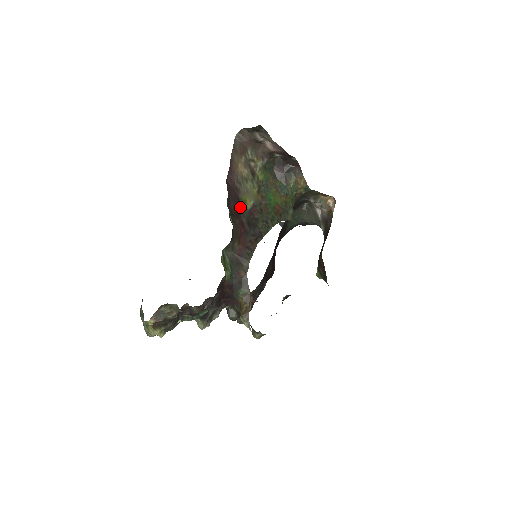
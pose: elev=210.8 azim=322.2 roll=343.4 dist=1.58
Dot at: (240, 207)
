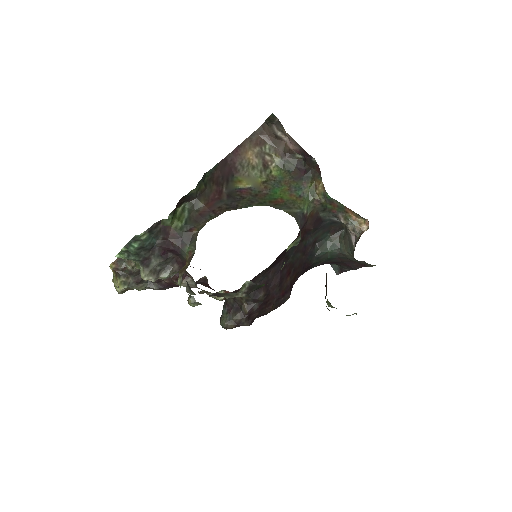
Dot at: (228, 181)
